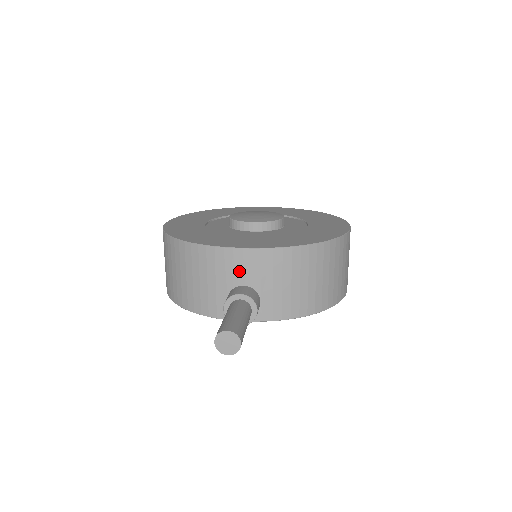
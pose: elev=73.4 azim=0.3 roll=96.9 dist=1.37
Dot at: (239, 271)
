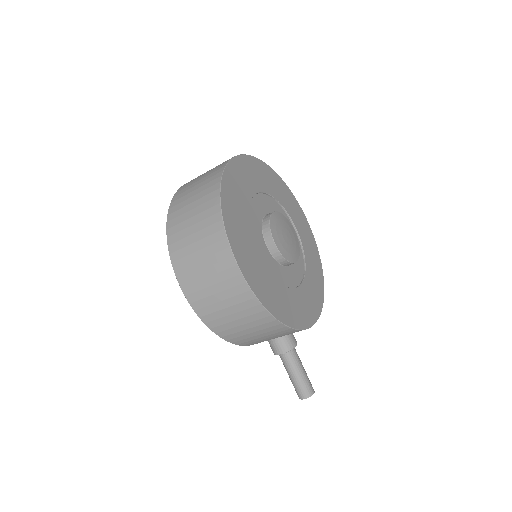
Dot at: occluded
